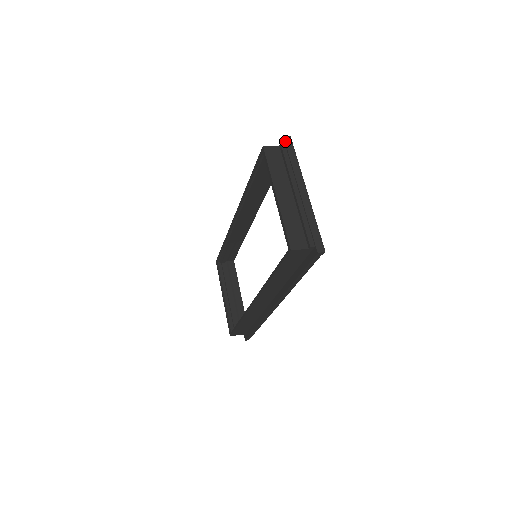
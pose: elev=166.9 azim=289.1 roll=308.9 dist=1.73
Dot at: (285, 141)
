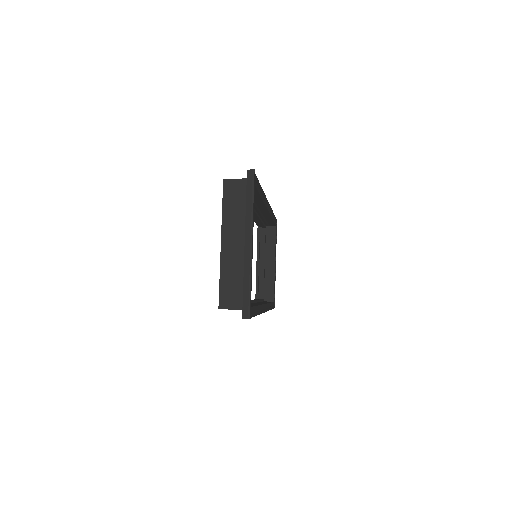
Dot at: (247, 176)
